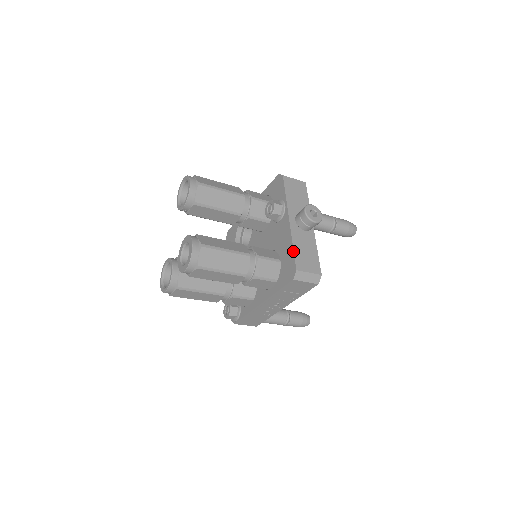
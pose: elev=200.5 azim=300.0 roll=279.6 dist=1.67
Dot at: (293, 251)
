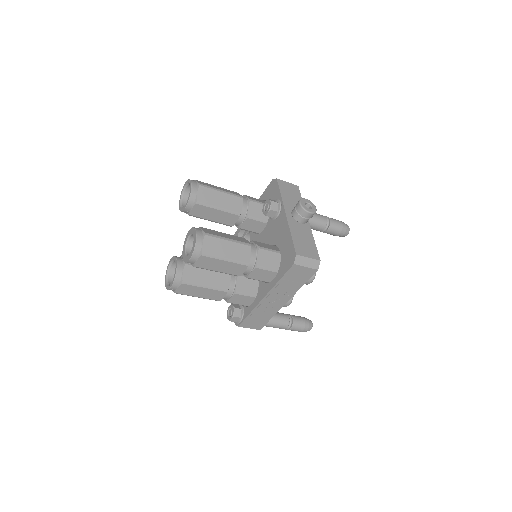
Dot at: (292, 239)
